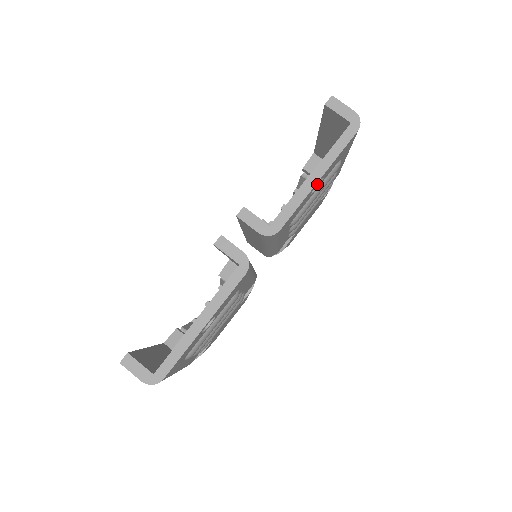
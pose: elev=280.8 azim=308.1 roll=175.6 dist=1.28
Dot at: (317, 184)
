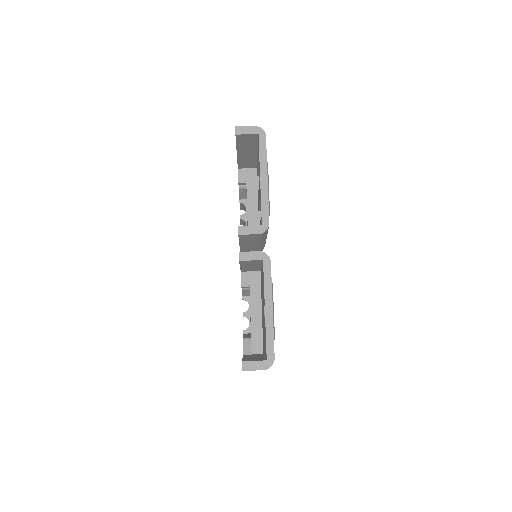
Dot at: occluded
